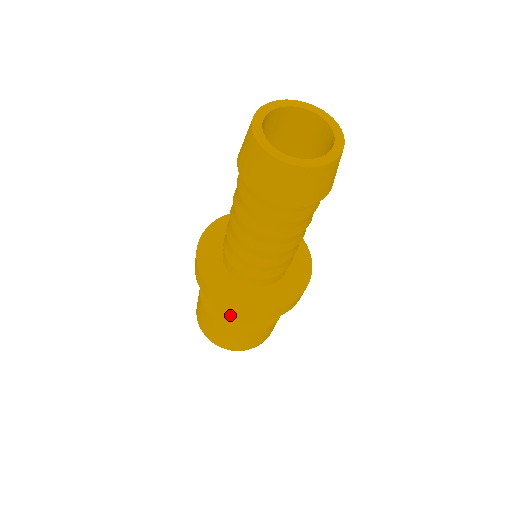
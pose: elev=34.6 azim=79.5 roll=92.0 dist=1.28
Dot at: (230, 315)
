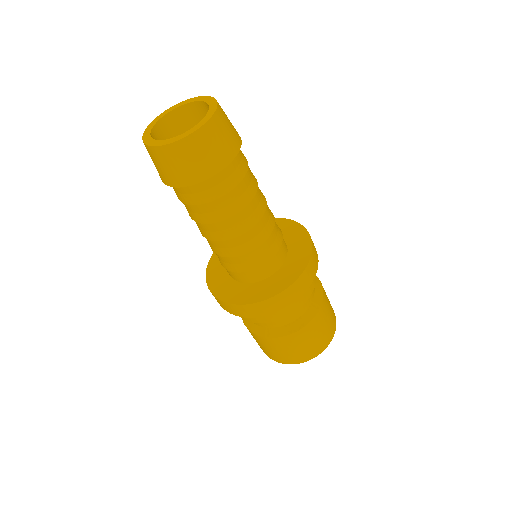
Dot at: occluded
